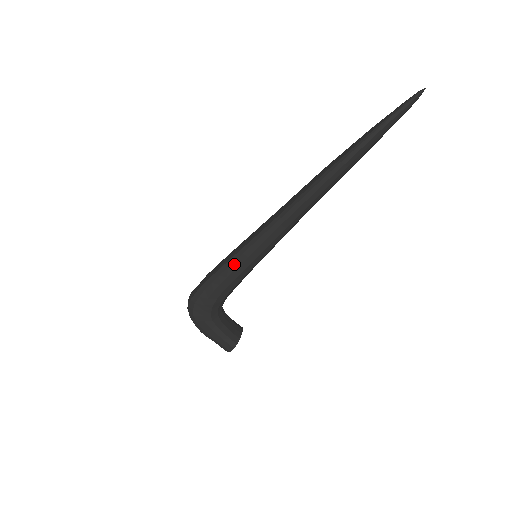
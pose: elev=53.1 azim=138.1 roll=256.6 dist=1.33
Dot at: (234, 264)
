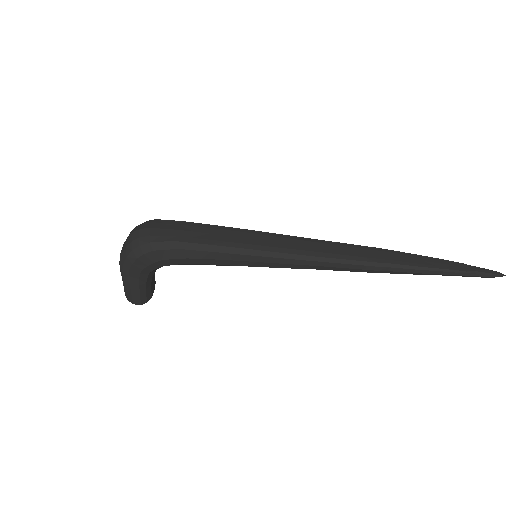
Dot at: (238, 256)
